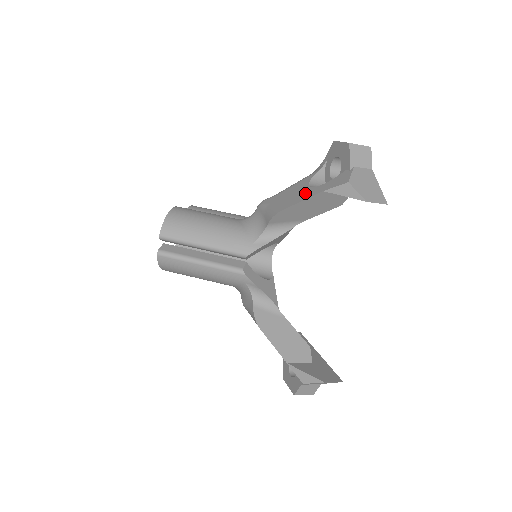
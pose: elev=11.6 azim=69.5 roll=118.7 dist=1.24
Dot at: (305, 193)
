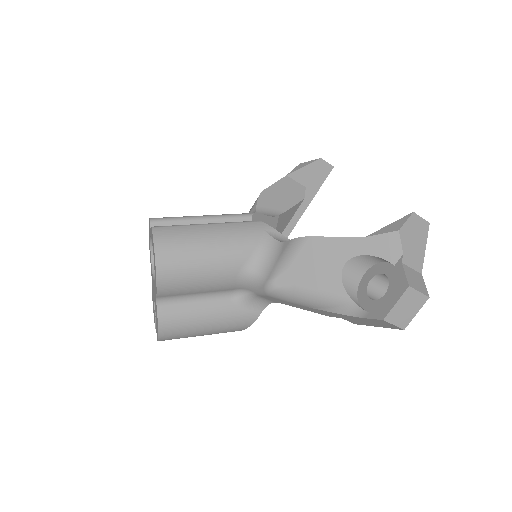
Dot at: occluded
